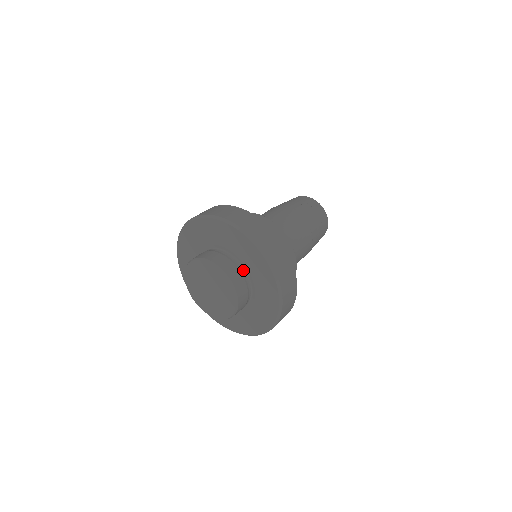
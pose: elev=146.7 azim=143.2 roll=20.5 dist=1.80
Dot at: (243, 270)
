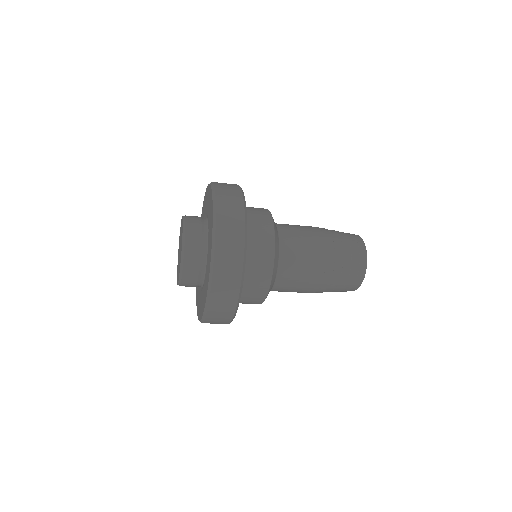
Dot at: (205, 218)
